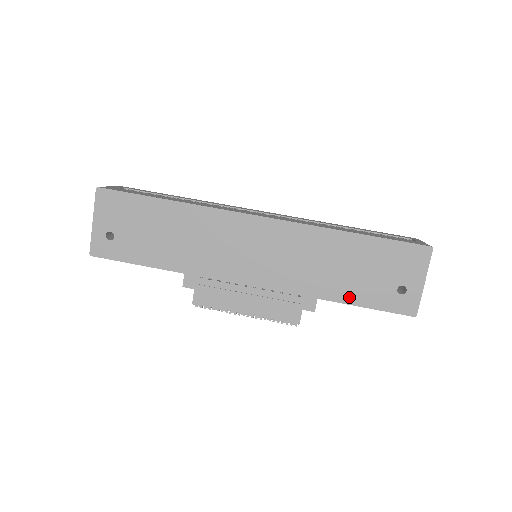
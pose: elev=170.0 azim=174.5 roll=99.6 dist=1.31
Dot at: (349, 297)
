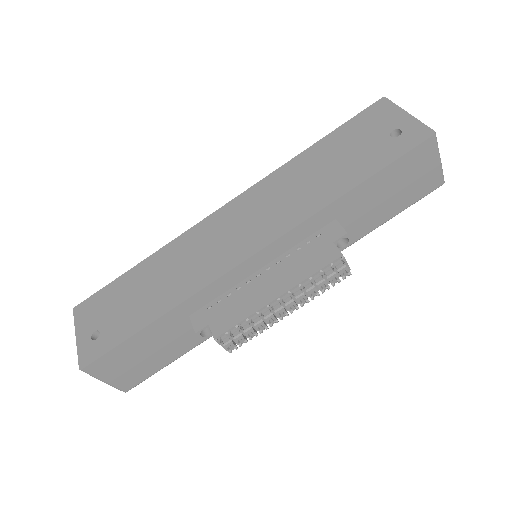
Dot at: (355, 179)
